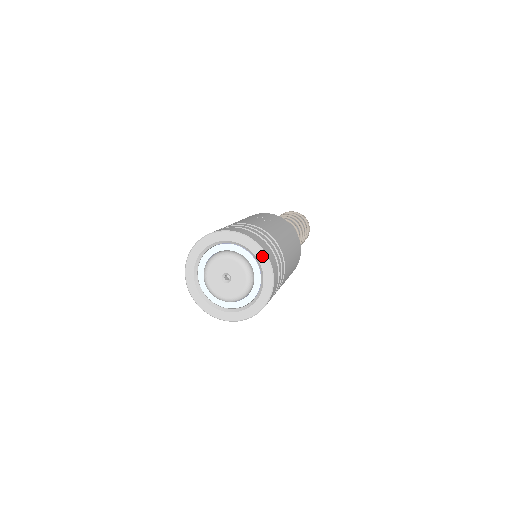
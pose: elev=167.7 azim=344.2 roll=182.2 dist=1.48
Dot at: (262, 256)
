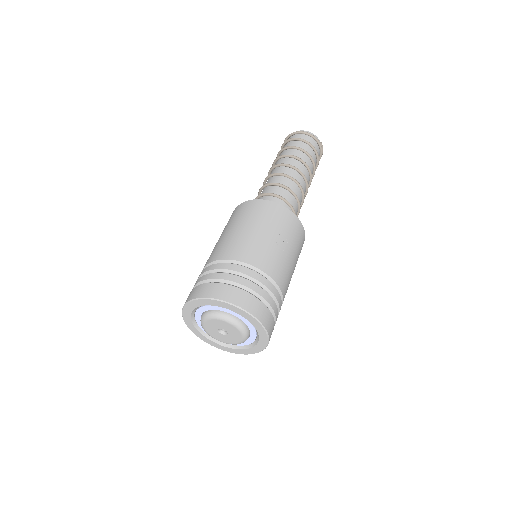
Dot at: (264, 337)
